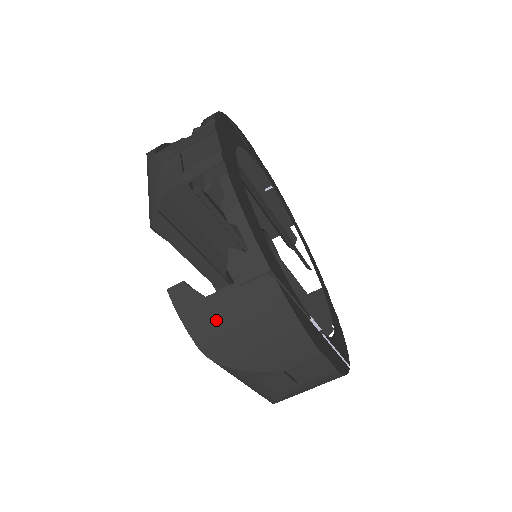
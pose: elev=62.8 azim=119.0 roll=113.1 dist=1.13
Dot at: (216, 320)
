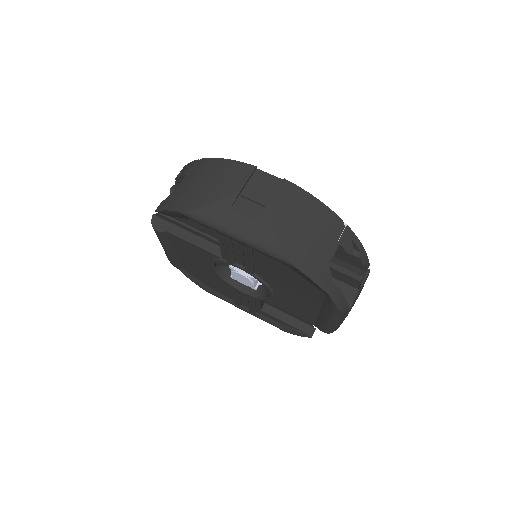
Dot at: (181, 194)
